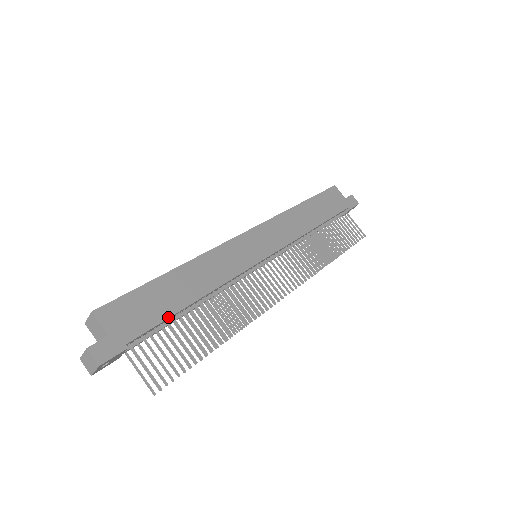
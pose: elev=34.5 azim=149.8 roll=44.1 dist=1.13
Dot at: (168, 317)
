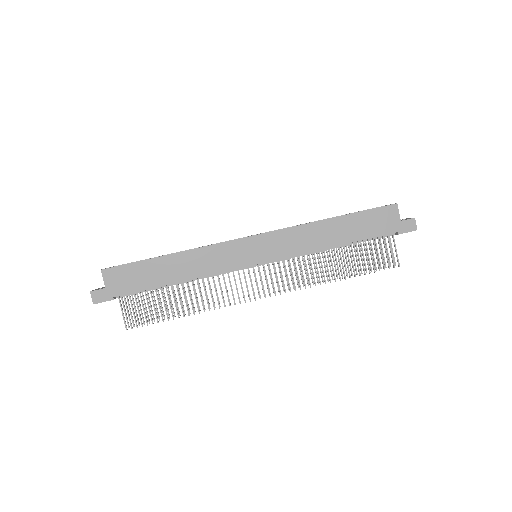
Dot at: (149, 288)
